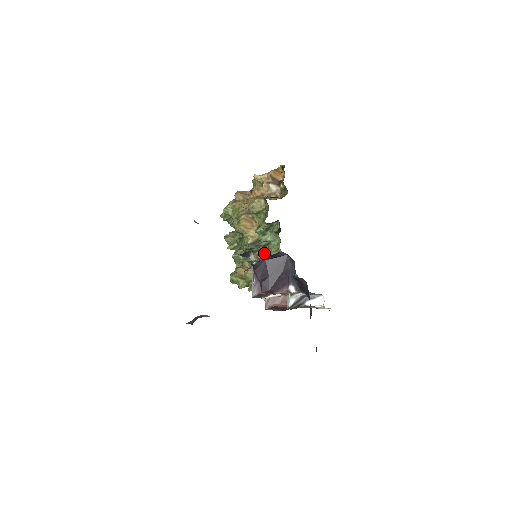
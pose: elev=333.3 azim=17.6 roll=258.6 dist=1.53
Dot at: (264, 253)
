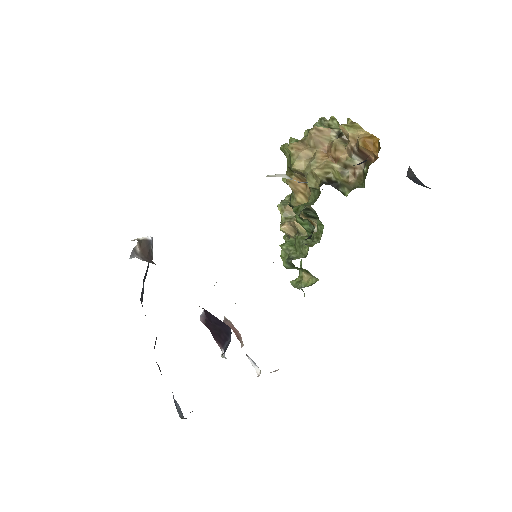
Dot at: (313, 218)
